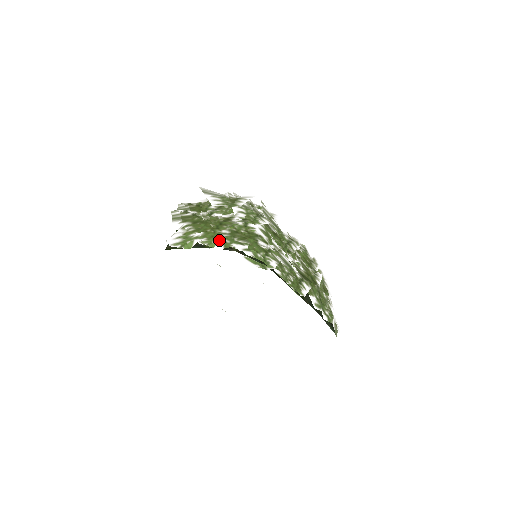
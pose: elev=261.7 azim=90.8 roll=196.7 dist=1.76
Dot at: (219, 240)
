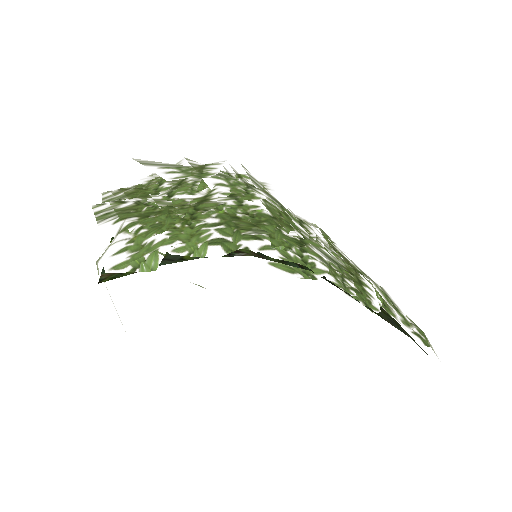
Dot at: (210, 239)
